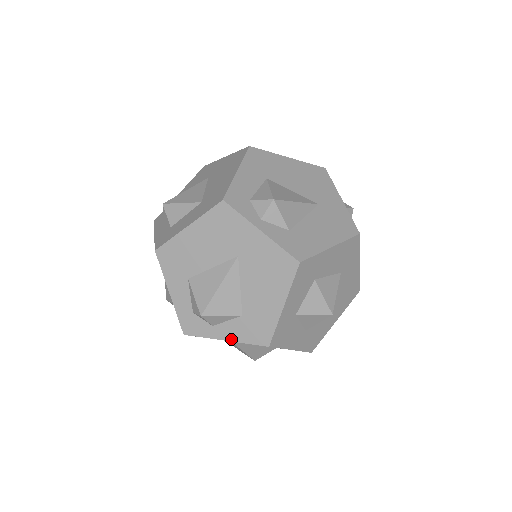
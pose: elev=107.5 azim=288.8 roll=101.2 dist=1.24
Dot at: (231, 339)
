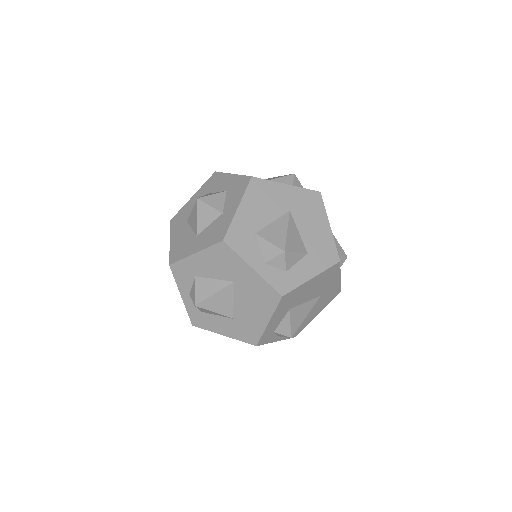
Dot at: occluded
